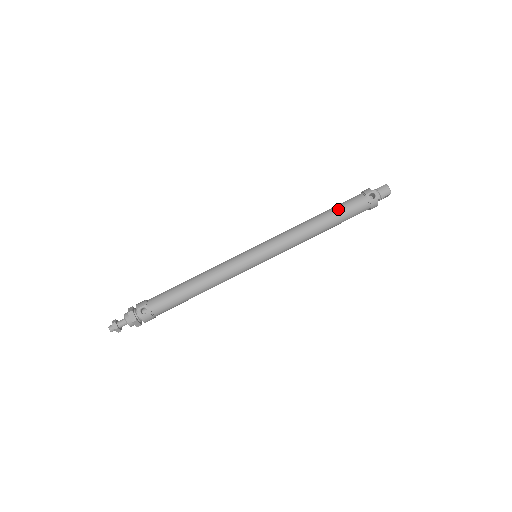
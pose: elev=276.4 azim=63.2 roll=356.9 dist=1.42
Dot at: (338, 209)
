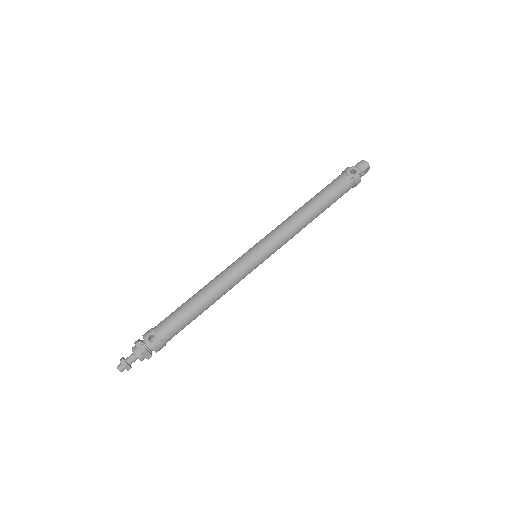
Dot at: (324, 191)
